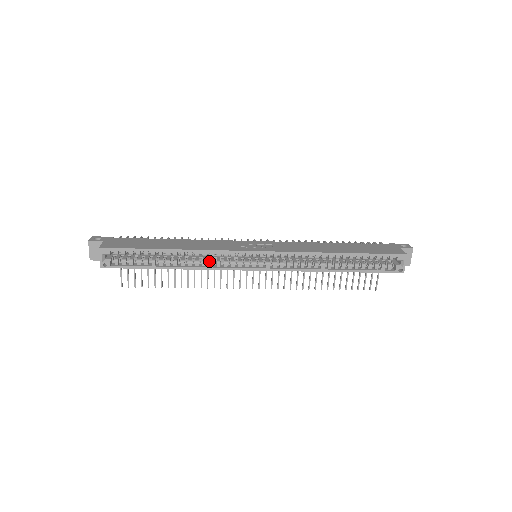
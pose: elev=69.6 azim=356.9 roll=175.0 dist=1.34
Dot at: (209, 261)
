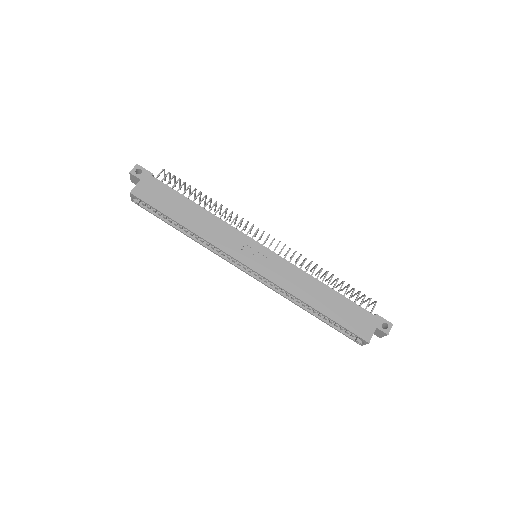
Dot at: occluded
